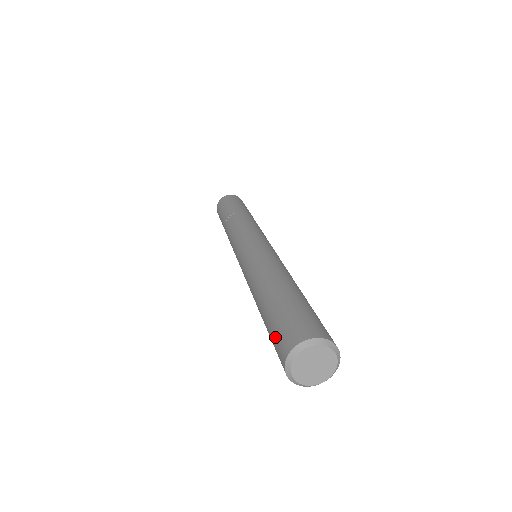
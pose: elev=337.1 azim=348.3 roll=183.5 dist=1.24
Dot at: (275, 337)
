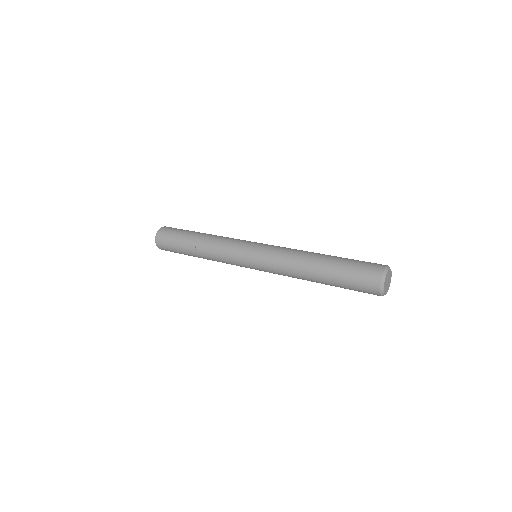
Dot at: (363, 264)
